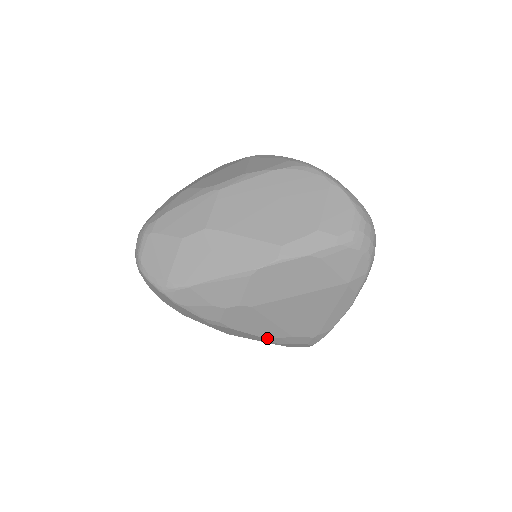
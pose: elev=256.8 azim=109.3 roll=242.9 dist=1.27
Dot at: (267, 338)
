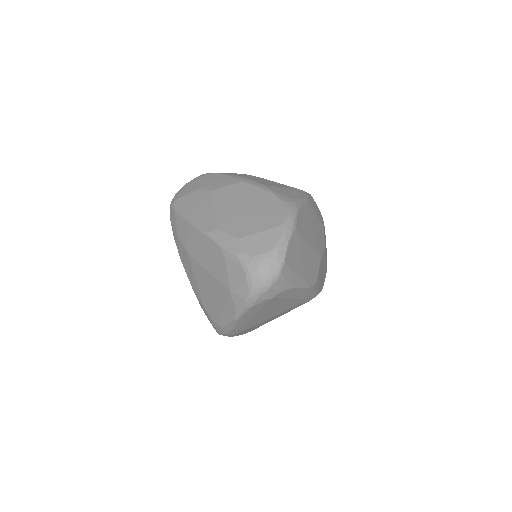
Dot at: (194, 291)
